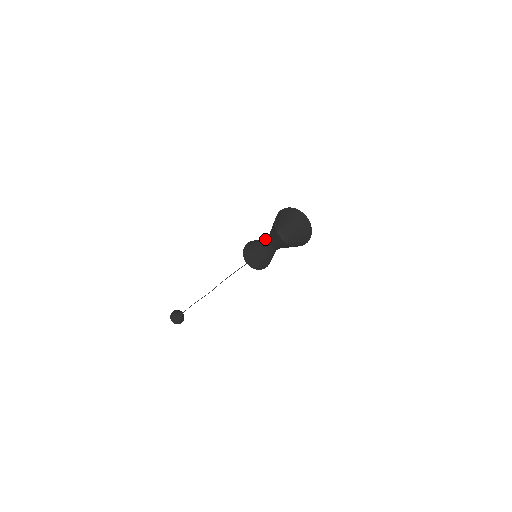
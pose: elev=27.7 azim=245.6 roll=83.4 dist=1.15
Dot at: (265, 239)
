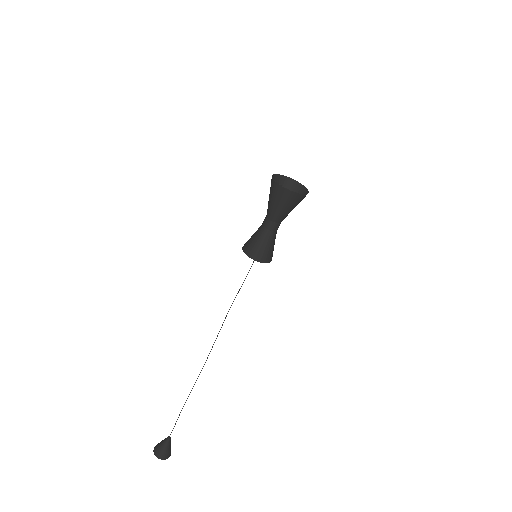
Dot at: (264, 219)
